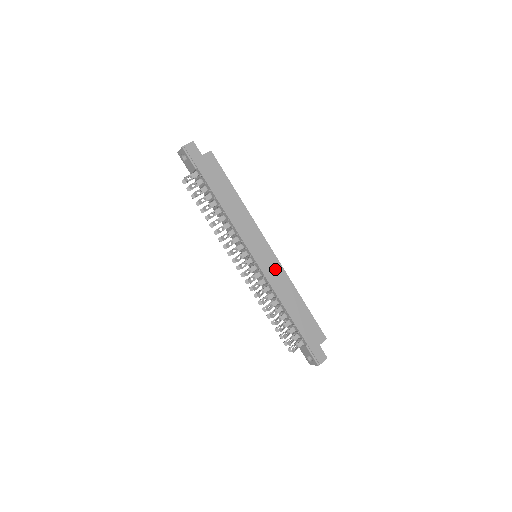
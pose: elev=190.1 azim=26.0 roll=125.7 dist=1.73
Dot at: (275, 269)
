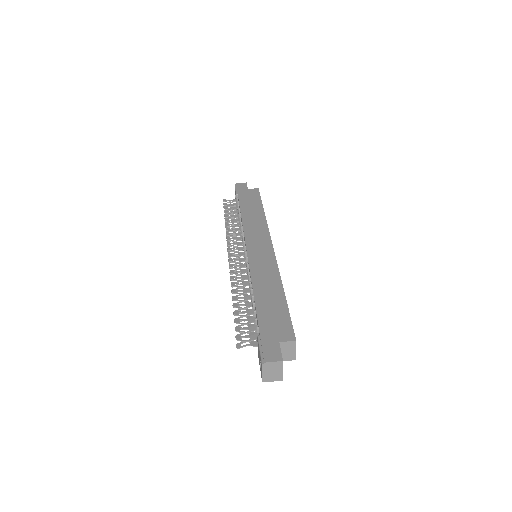
Dot at: (266, 261)
